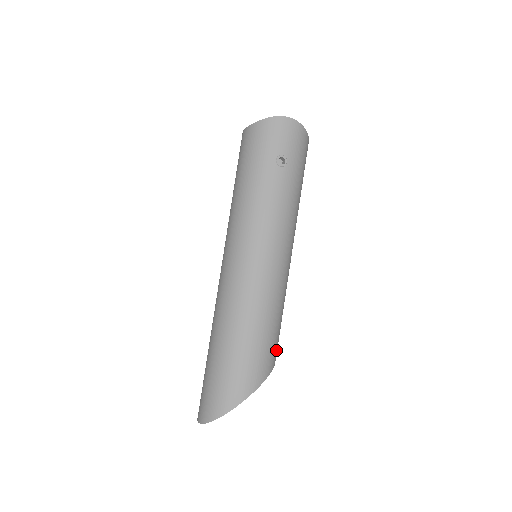
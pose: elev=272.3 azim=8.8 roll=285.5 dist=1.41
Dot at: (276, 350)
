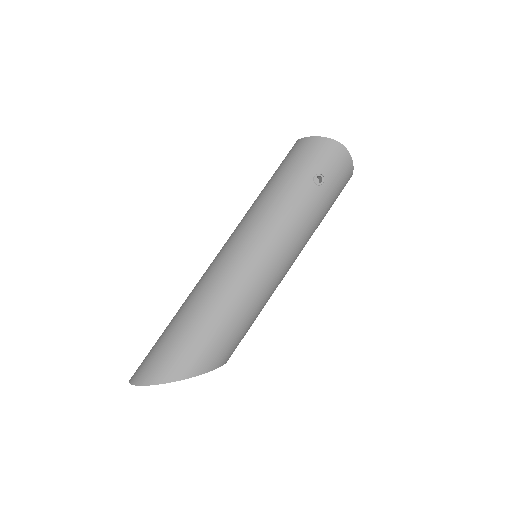
Dot at: (233, 350)
